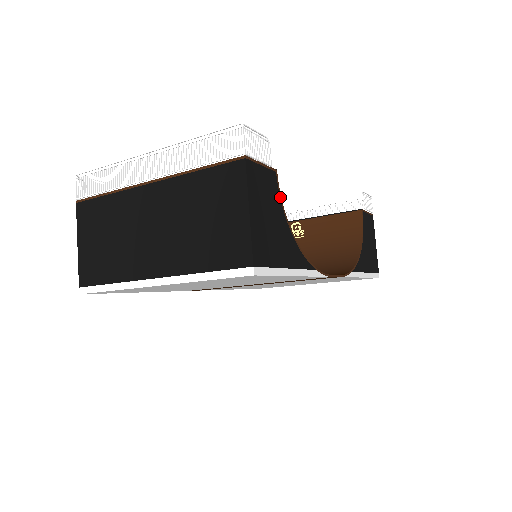
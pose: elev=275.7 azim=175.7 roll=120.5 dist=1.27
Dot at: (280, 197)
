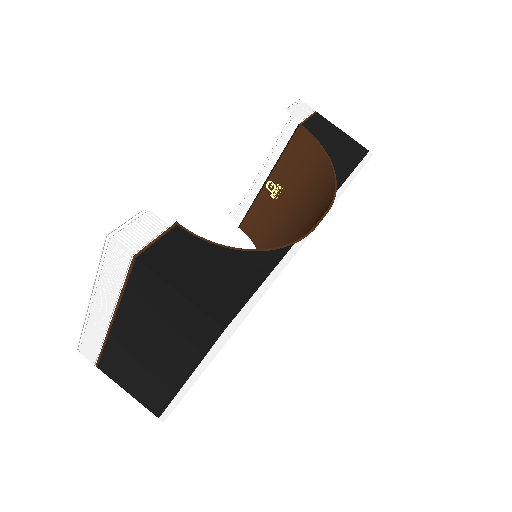
Dot at: (200, 238)
